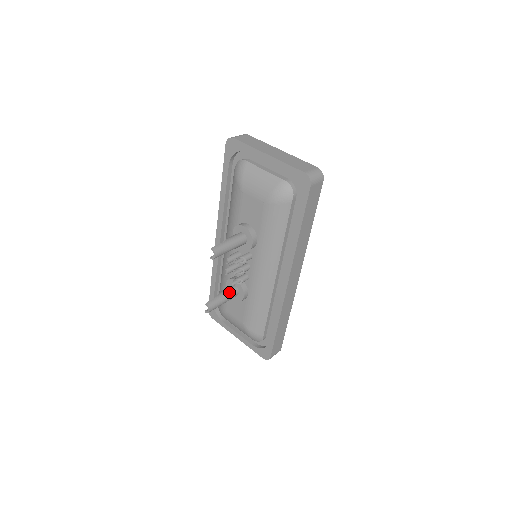
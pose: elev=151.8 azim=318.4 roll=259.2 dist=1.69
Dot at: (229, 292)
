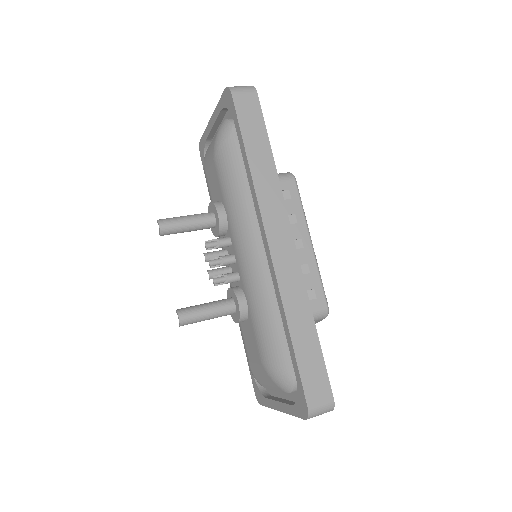
Dot at: (217, 301)
